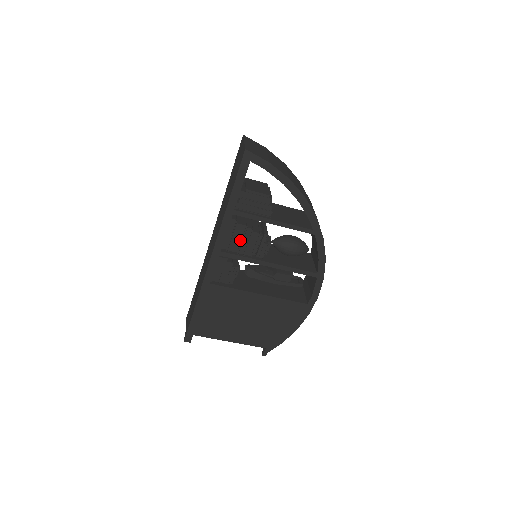
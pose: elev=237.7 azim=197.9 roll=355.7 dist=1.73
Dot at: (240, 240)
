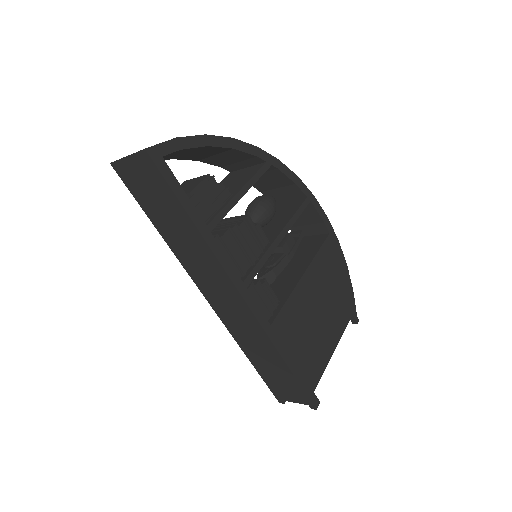
Dot at: (240, 250)
